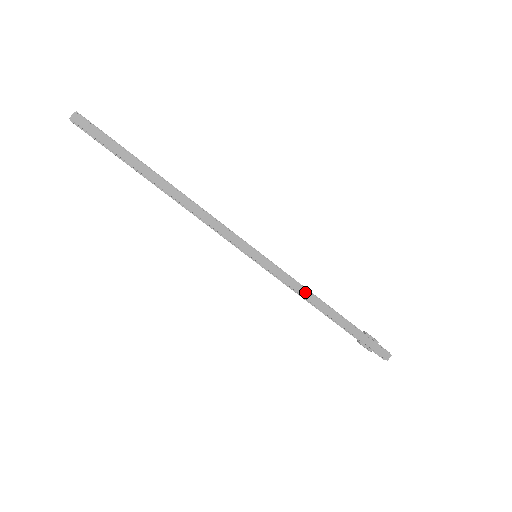
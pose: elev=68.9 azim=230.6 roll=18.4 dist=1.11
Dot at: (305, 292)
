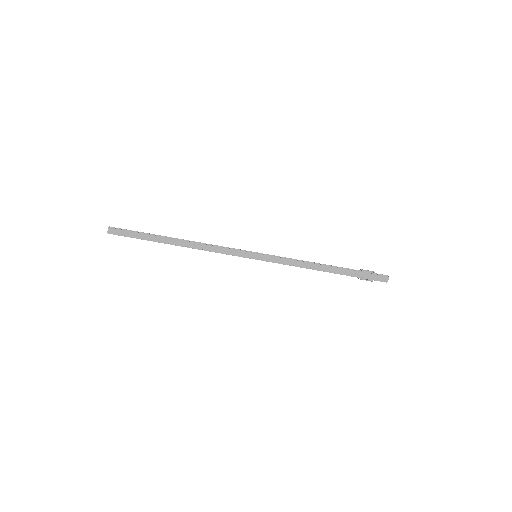
Dot at: (301, 263)
